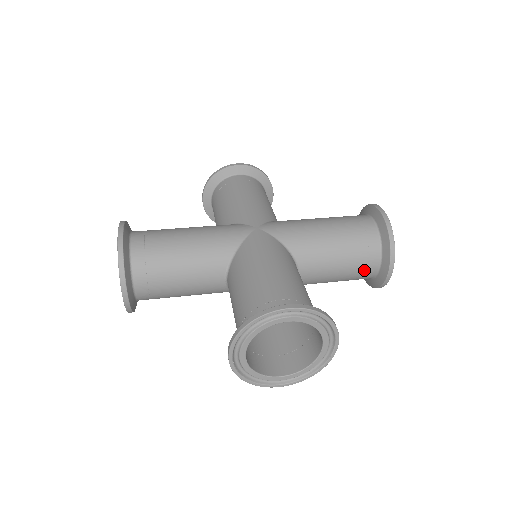
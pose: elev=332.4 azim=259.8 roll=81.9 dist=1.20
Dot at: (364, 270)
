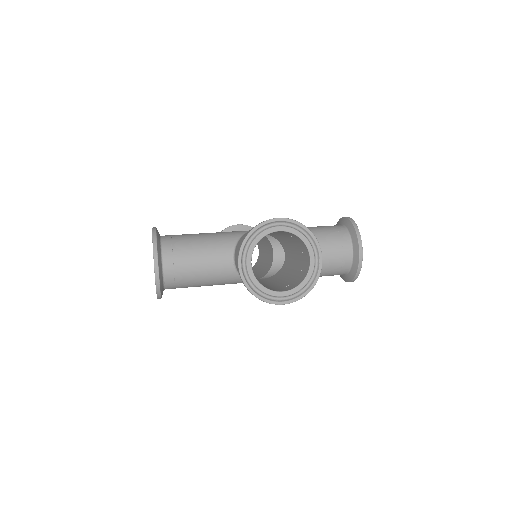
Dot at: (341, 255)
